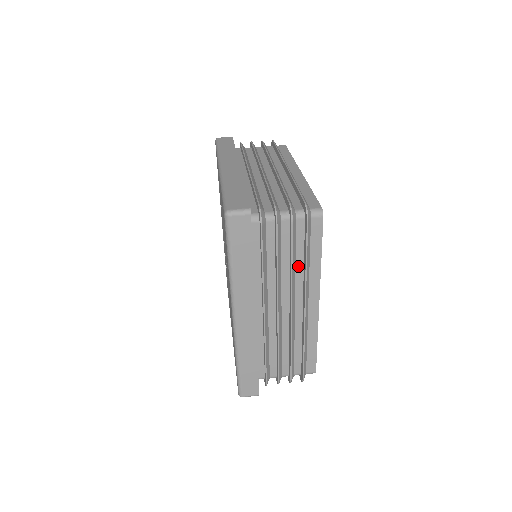
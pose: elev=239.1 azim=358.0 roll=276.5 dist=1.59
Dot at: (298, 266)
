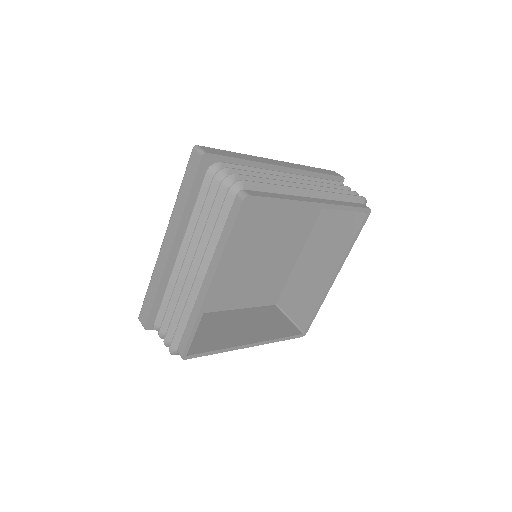
Dot at: occluded
